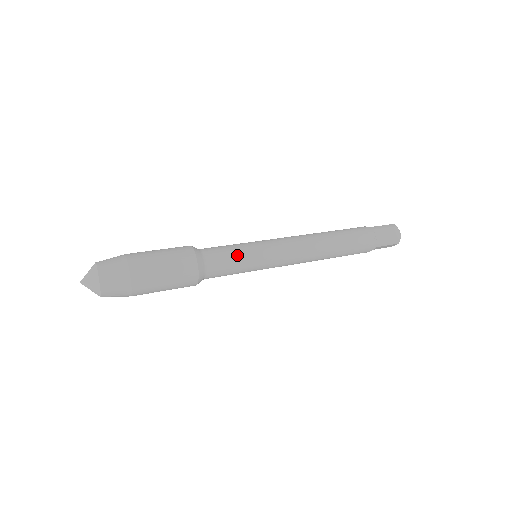
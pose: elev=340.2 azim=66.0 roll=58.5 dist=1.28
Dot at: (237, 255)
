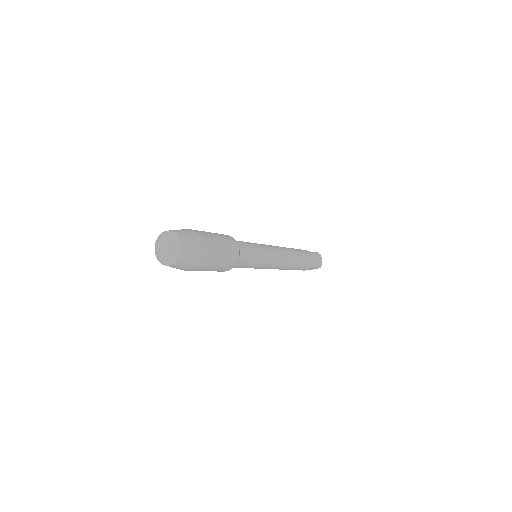
Dot at: (255, 251)
